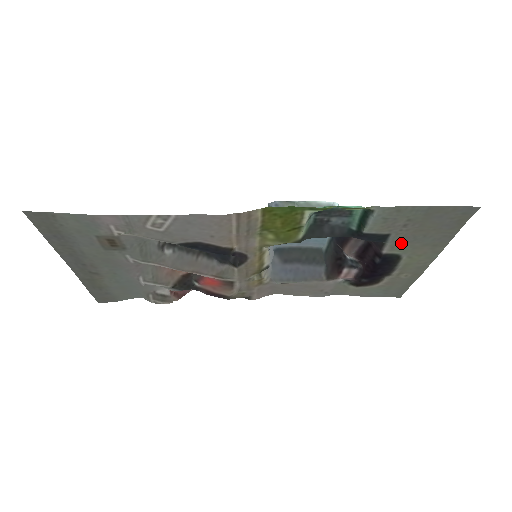
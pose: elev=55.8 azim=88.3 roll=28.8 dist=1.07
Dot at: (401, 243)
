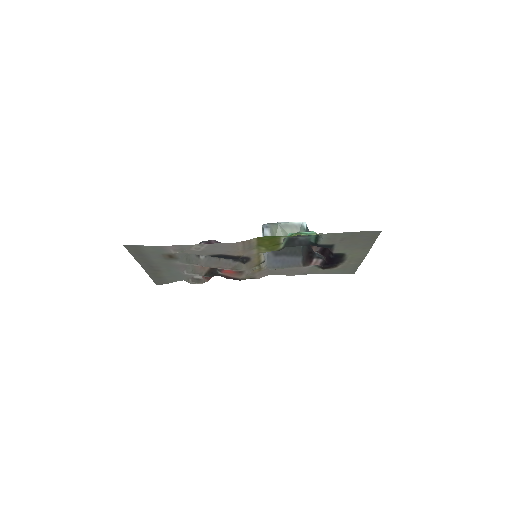
Dot at: (343, 248)
